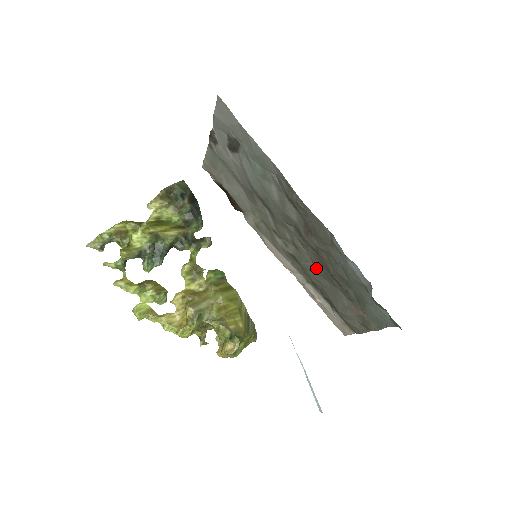
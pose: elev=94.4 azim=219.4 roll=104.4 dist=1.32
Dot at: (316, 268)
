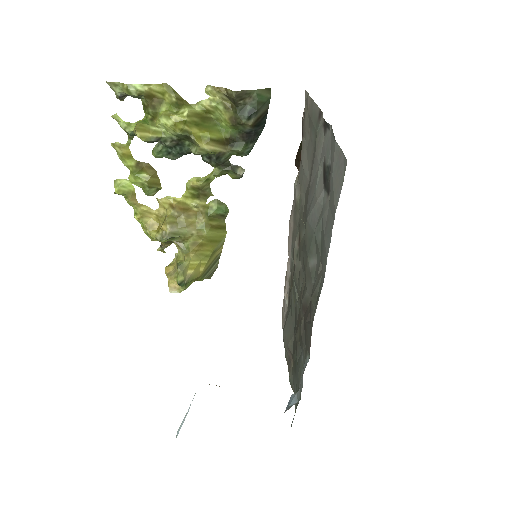
Dot at: (297, 303)
